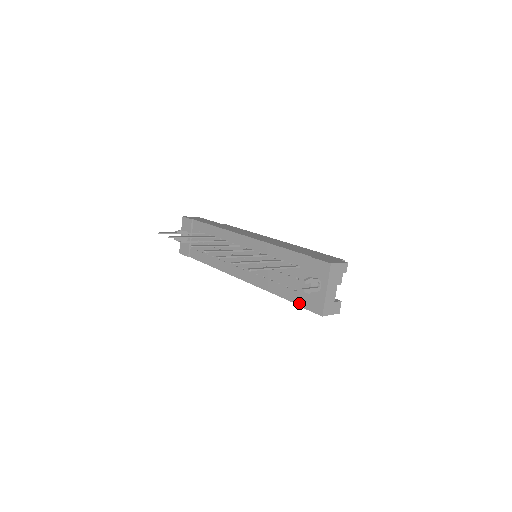
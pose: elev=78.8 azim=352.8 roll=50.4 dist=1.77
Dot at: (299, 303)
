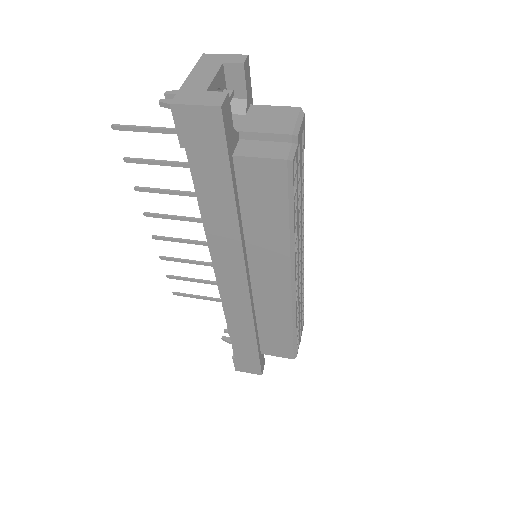
Dot at: (189, 160)
